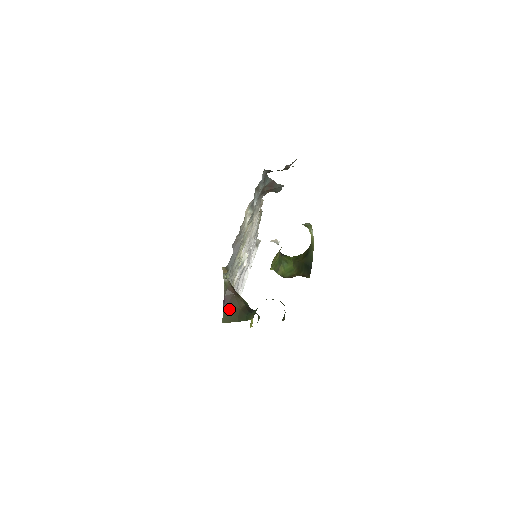
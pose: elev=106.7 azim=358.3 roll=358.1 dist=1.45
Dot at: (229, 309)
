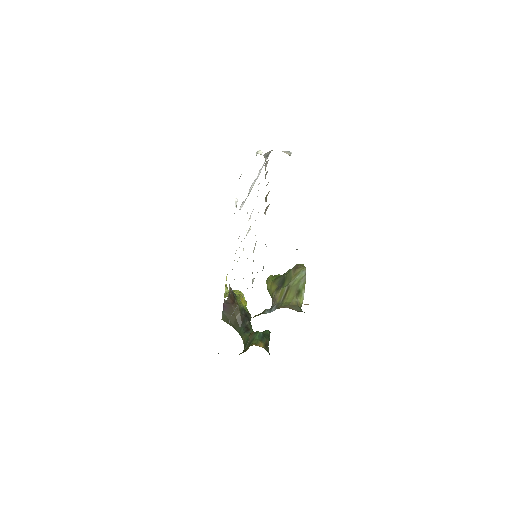
Dot at: (227, 314)
